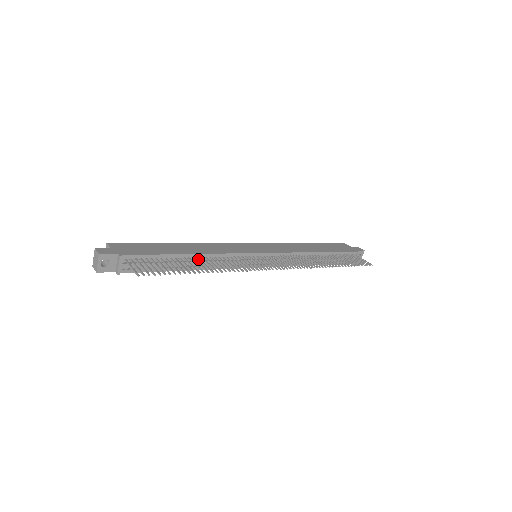
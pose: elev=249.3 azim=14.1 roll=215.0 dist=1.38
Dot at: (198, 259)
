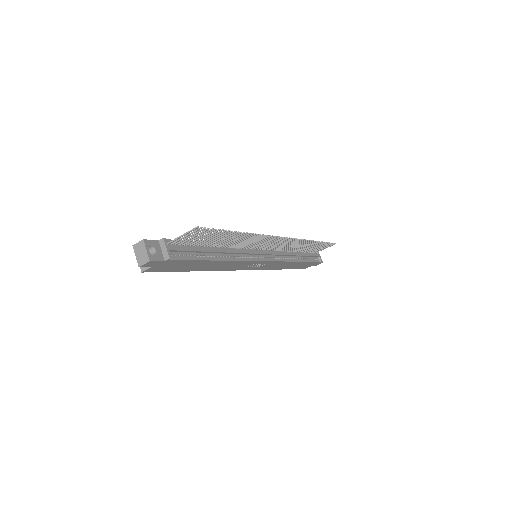
Dot at: (222, 246)
